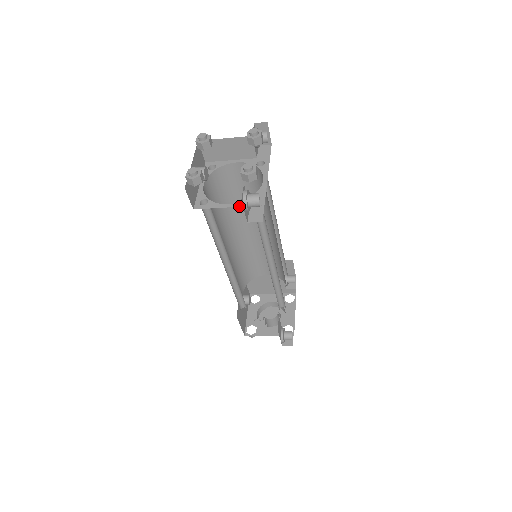
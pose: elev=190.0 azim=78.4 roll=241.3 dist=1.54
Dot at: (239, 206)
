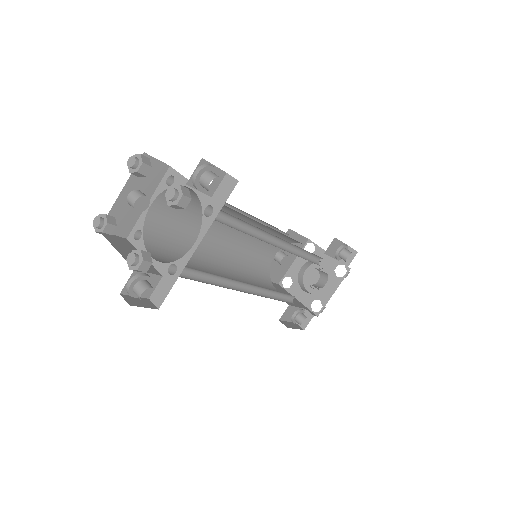
Dot at: (156, 268)
